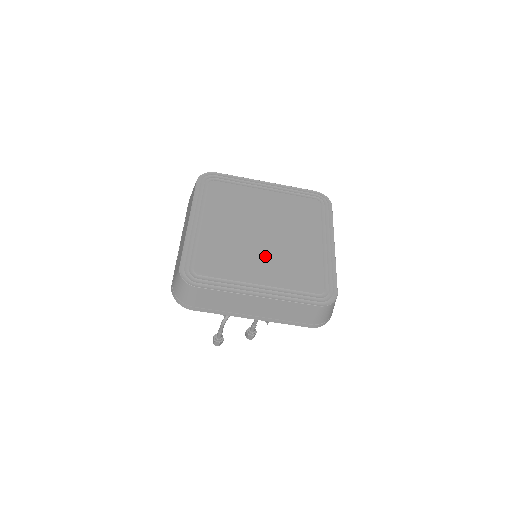
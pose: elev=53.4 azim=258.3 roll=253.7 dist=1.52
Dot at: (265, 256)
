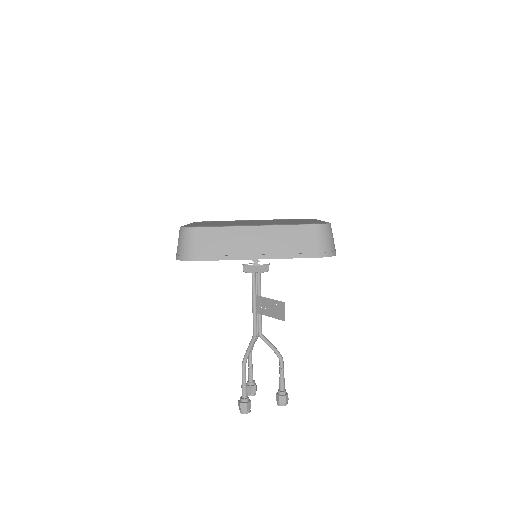
Dot at: (258, 223)
